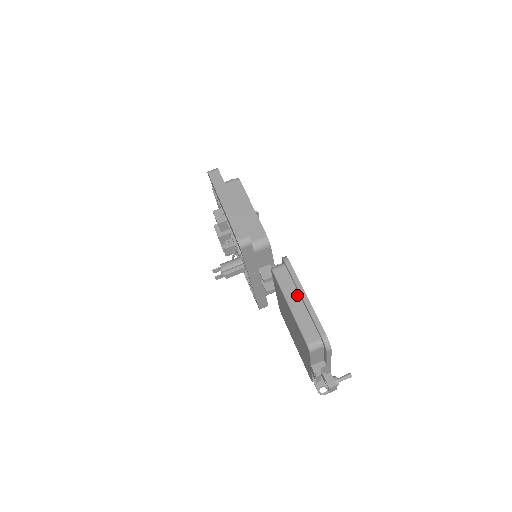
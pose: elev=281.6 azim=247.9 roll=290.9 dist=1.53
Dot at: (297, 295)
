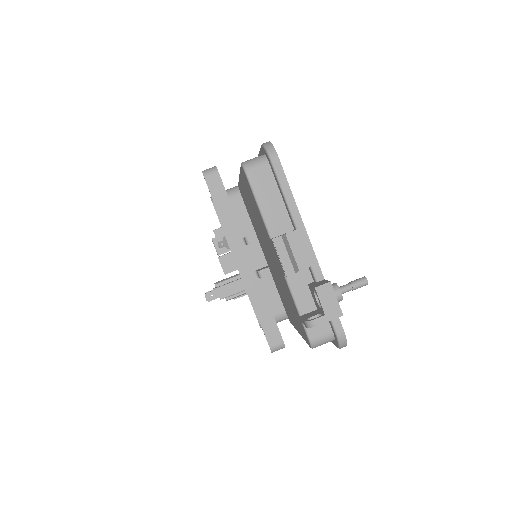
Dot at: occluded
